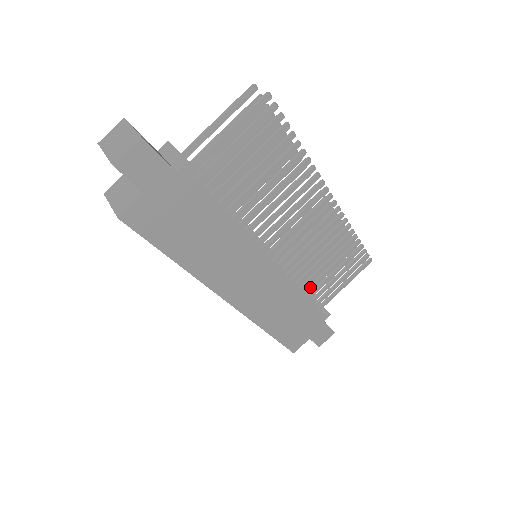
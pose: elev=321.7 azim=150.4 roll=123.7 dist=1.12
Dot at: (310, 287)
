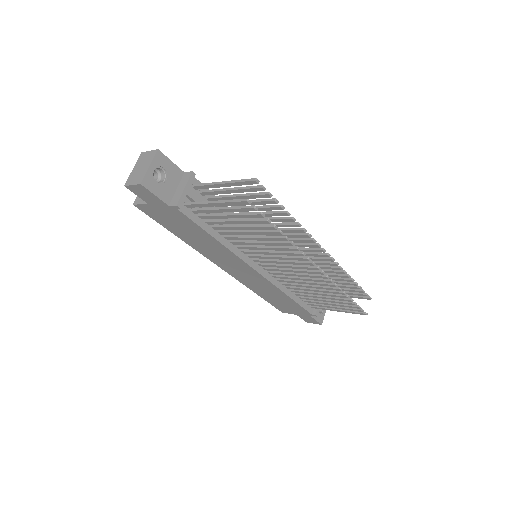
Dot at: (300, 294)
